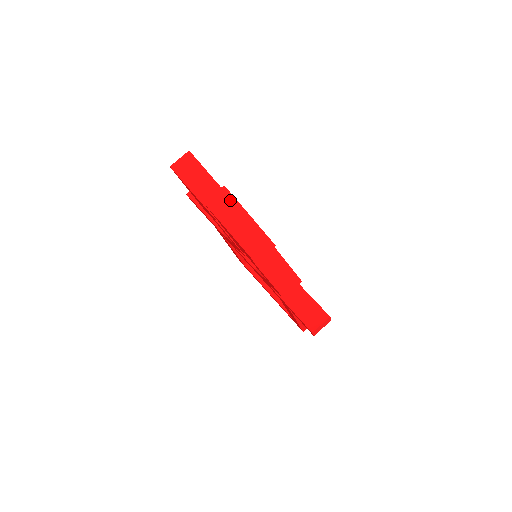
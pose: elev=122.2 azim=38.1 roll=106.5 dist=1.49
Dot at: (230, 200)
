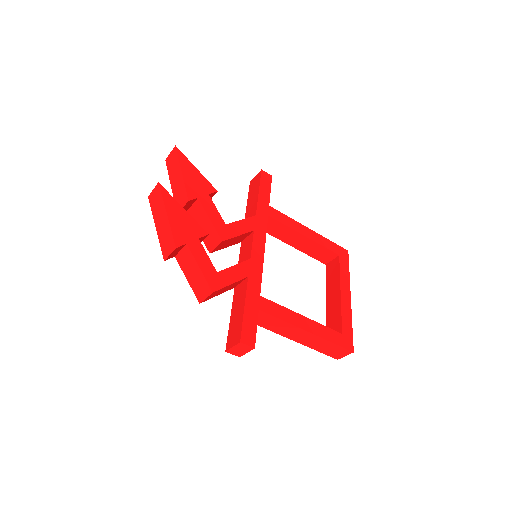
Dot at: (159, 197)
